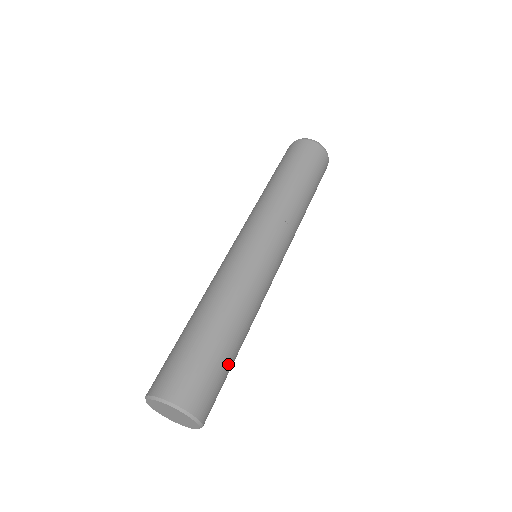
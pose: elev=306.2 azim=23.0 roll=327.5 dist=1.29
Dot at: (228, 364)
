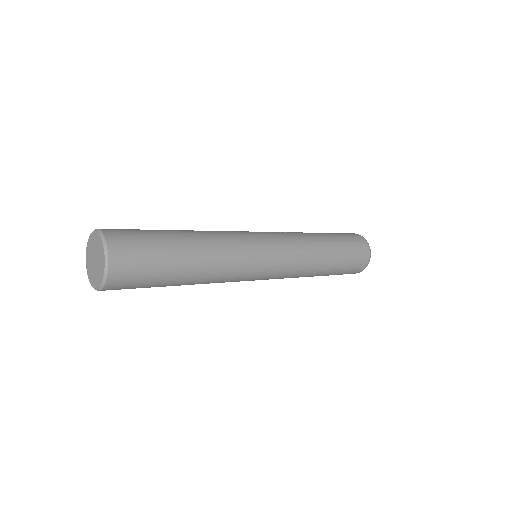
Dot at: (162, 238)
